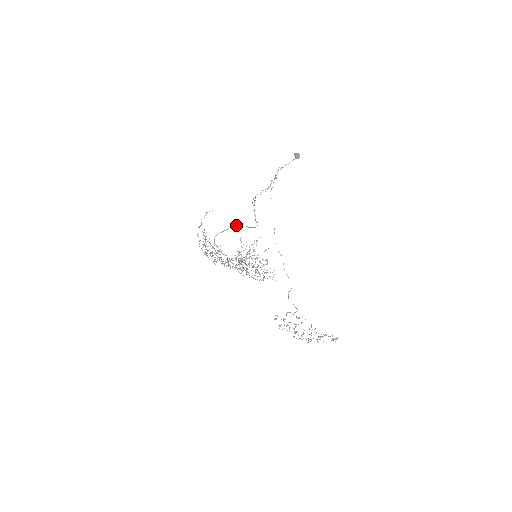
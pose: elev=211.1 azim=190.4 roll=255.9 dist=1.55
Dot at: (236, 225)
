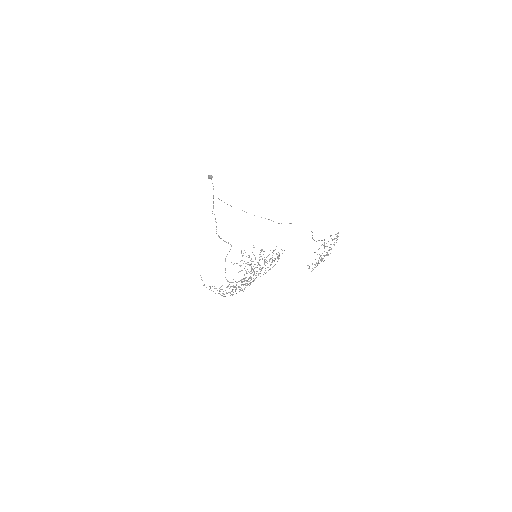
Dot at: (225, 260)
